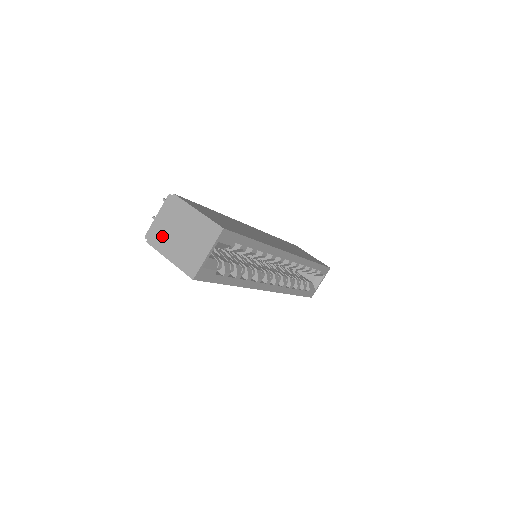
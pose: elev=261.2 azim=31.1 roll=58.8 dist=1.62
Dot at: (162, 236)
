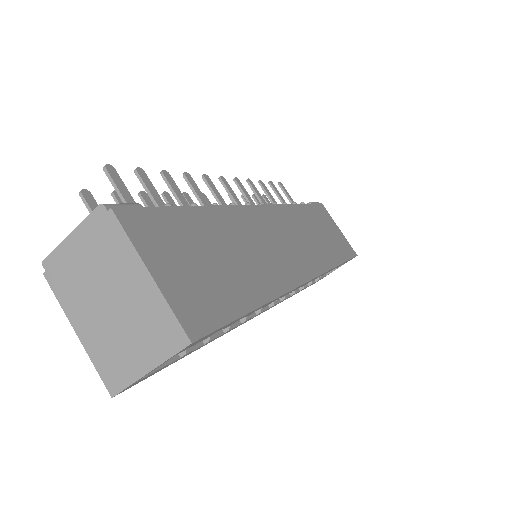
Dot at: (73, 282)
